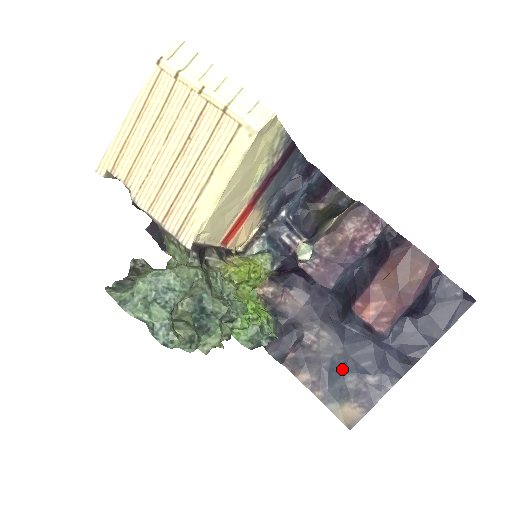
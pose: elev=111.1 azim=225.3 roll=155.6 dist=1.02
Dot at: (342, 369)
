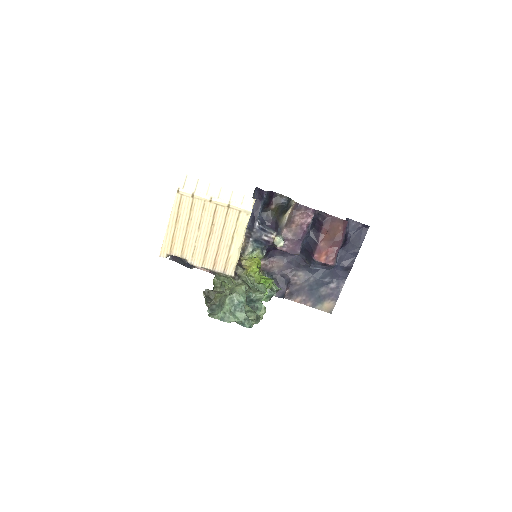
Dot at: (316, 287)
